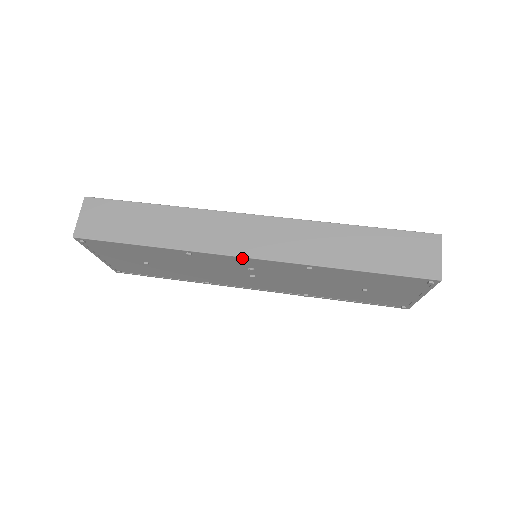
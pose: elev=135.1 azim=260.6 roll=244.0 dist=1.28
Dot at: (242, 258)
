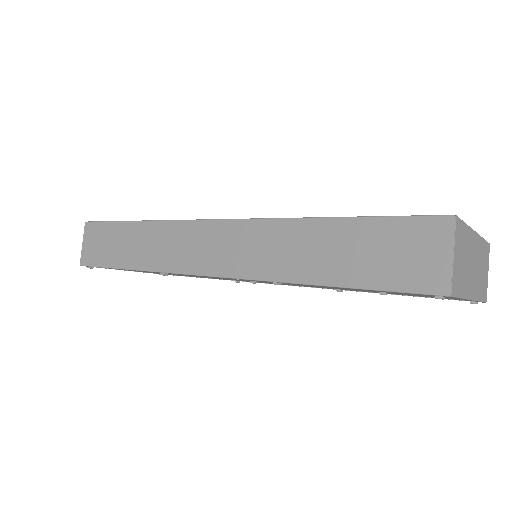
Dot at: (206, 276)
